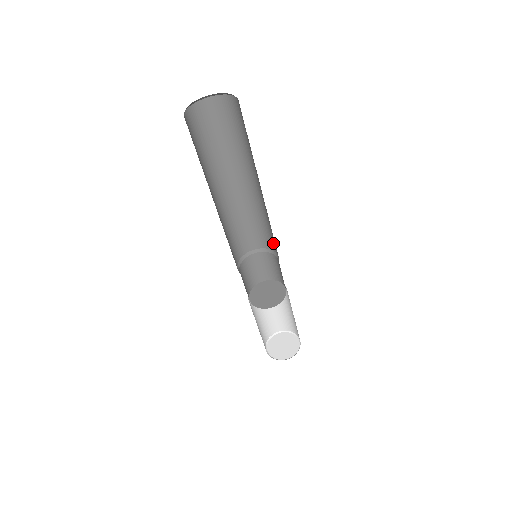
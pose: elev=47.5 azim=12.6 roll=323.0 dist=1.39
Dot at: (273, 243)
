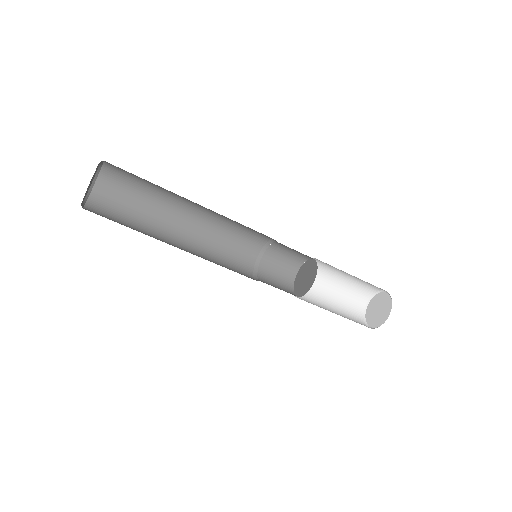
Dot at: occluded
